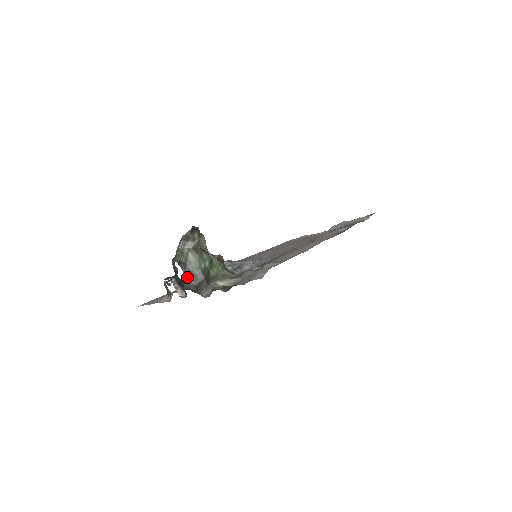
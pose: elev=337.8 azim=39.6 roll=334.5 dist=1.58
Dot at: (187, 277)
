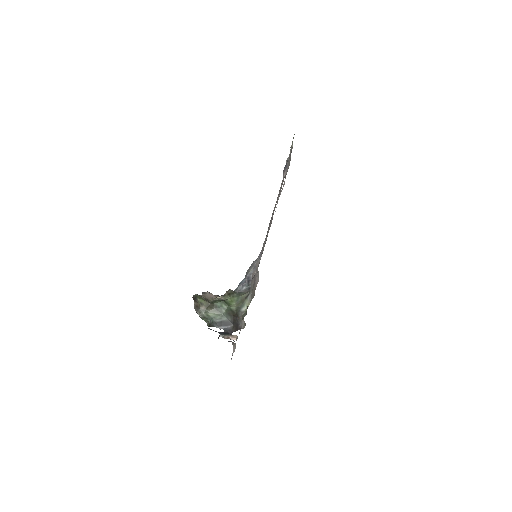
Dot at: (223, 328)
